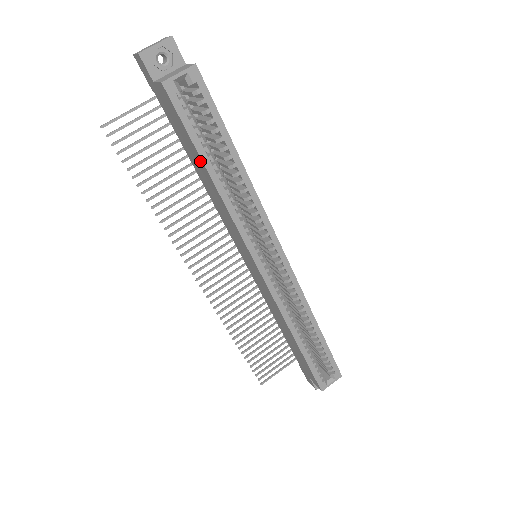
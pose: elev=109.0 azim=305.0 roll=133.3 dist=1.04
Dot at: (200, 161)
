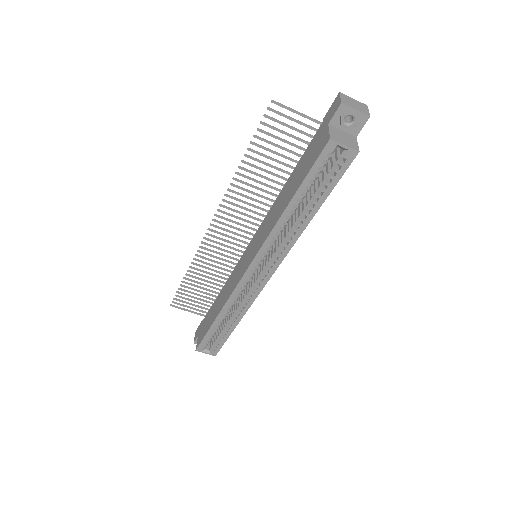
Dot at: (294, 190)
